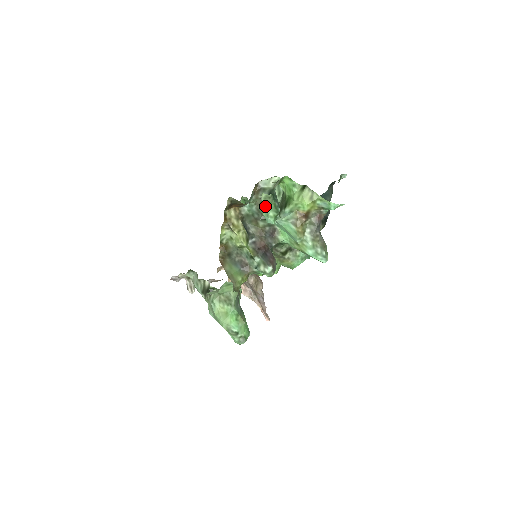
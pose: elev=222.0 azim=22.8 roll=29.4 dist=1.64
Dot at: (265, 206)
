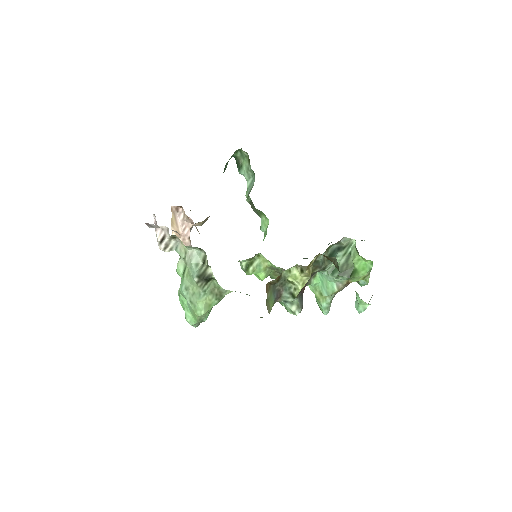
Dot at: occluded
